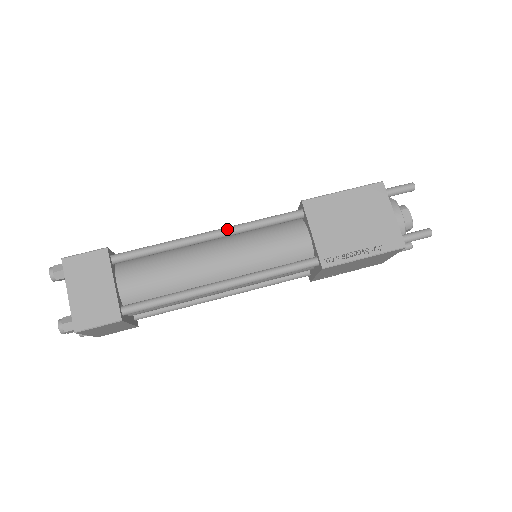
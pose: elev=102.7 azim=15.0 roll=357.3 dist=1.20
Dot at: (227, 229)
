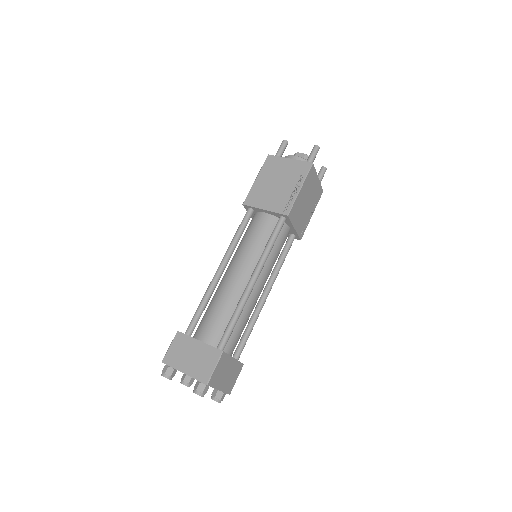
Dot at: (224, 256)
